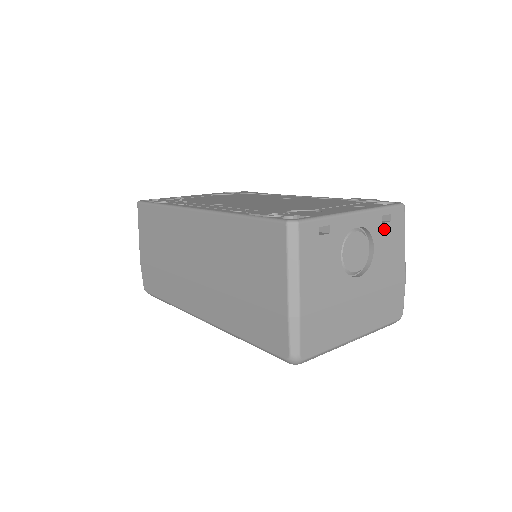
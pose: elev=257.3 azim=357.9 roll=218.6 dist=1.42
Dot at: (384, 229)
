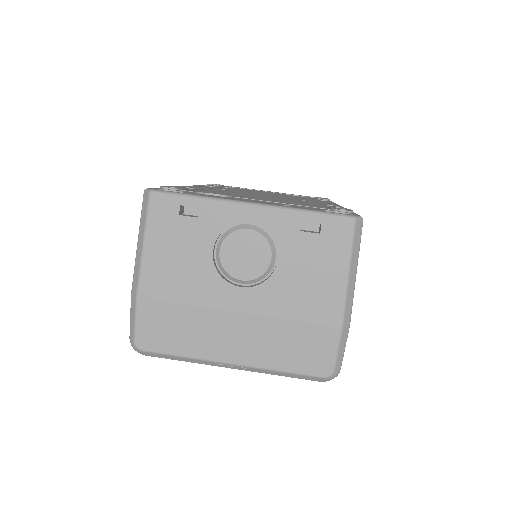
Dot at: (303, 240)
